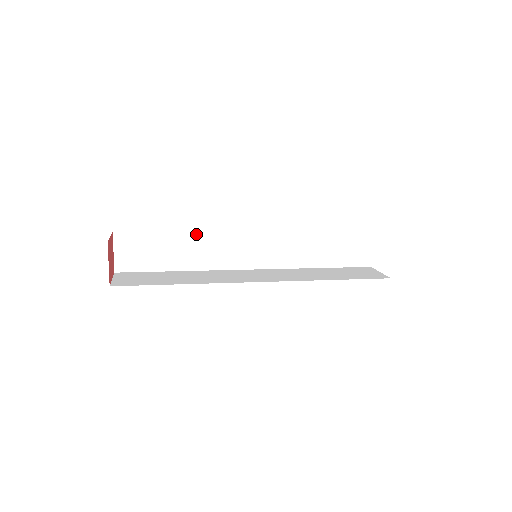
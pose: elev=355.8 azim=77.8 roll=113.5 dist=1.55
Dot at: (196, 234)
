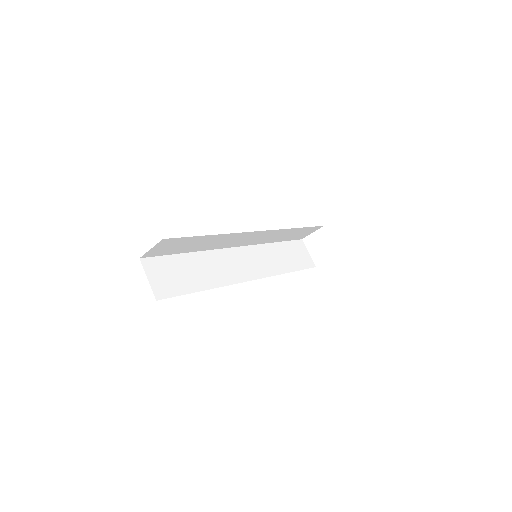
Dot at: (223, 235)
